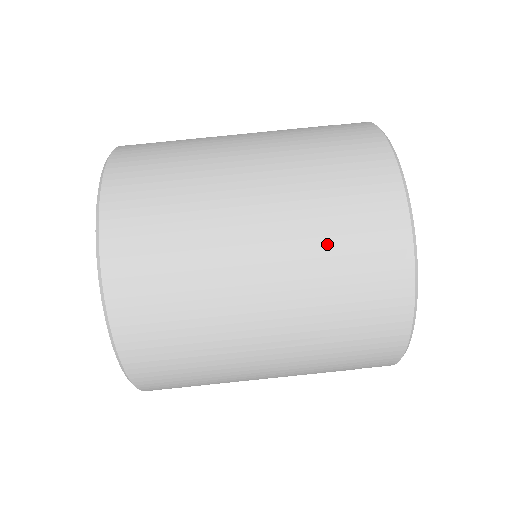
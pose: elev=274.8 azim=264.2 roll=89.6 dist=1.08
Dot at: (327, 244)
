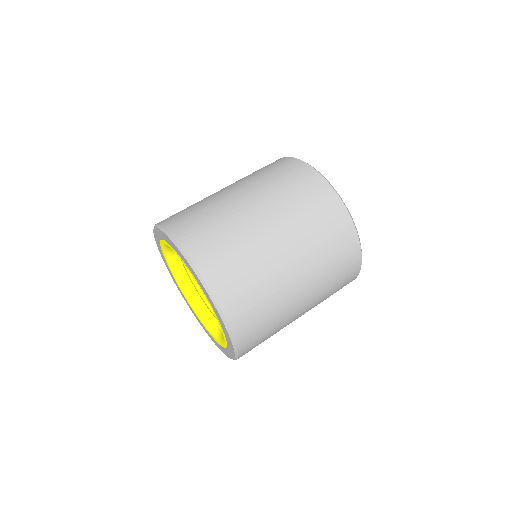
Dot at: (308, 222)
